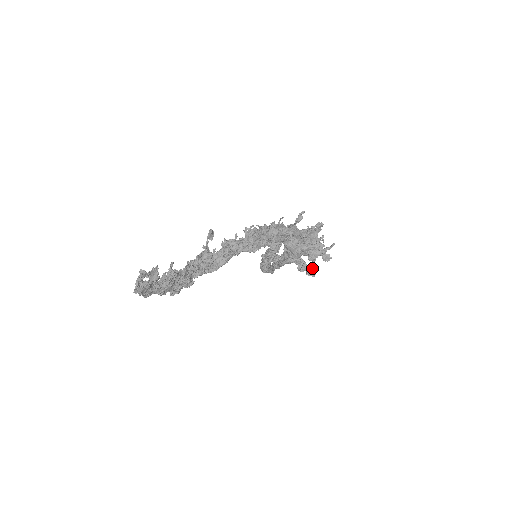
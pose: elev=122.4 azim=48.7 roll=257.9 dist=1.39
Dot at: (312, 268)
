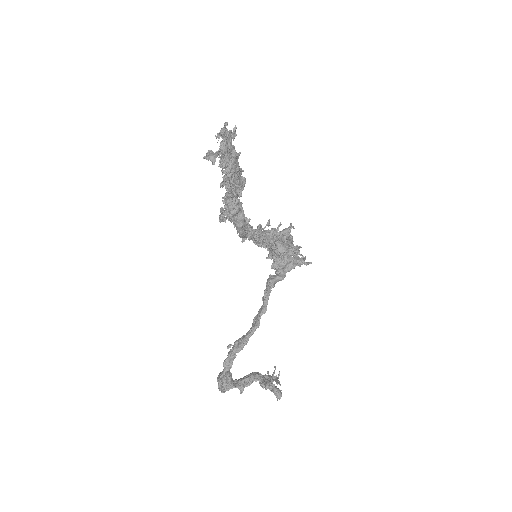
Dot at: (276, 380)
